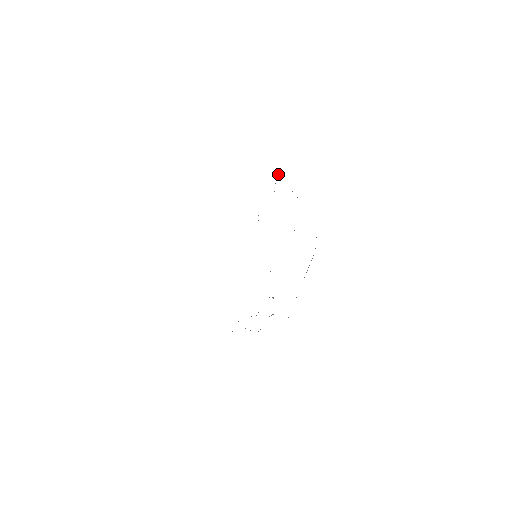
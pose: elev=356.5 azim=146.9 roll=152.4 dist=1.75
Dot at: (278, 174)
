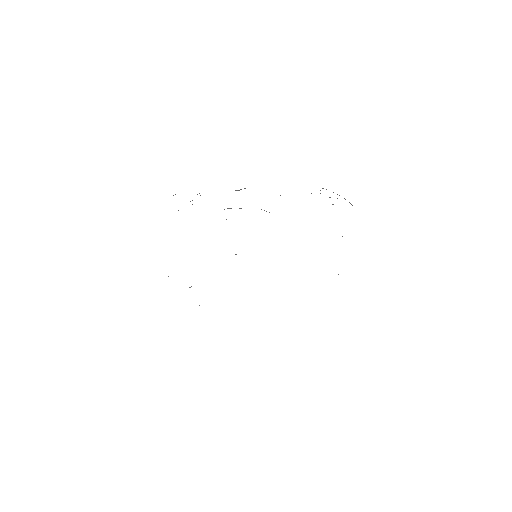
Dot at: occluded
